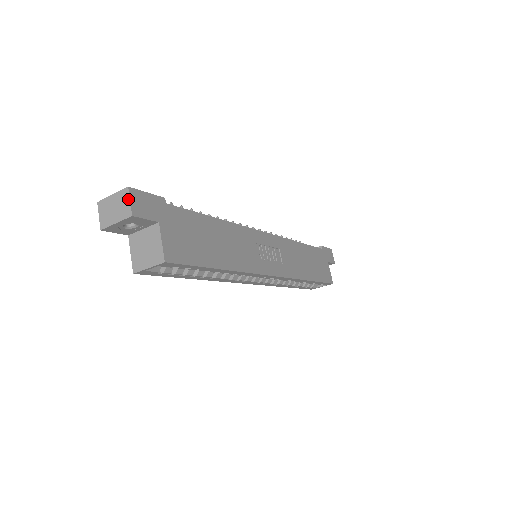
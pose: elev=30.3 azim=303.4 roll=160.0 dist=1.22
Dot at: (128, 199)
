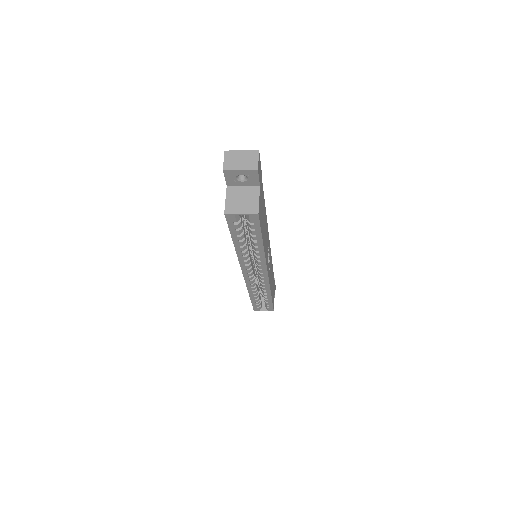
Dot at: (257, 158)
